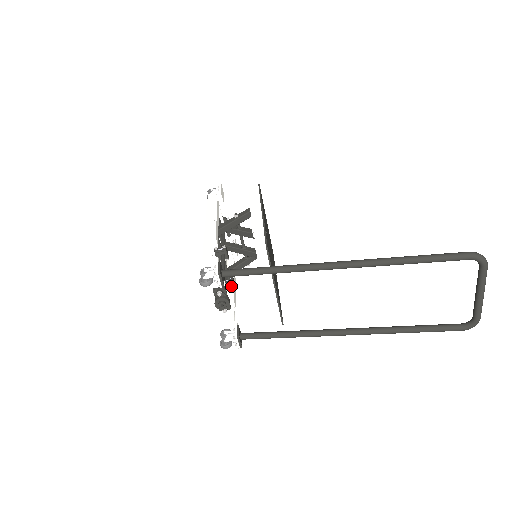
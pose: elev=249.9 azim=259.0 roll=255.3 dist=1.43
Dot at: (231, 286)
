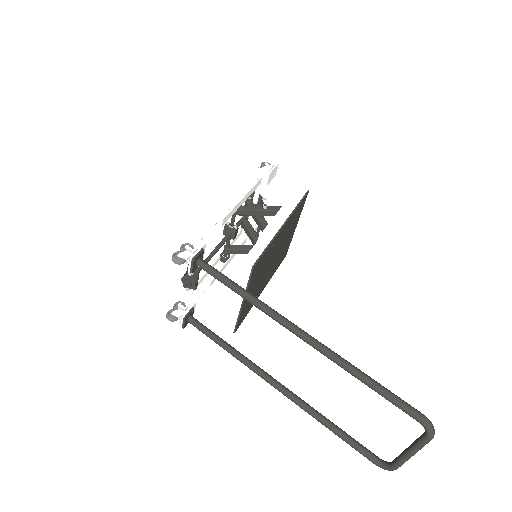
Dot at: (224, 262)
